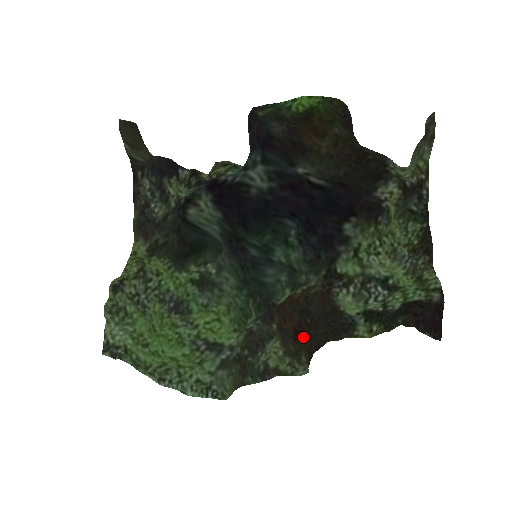
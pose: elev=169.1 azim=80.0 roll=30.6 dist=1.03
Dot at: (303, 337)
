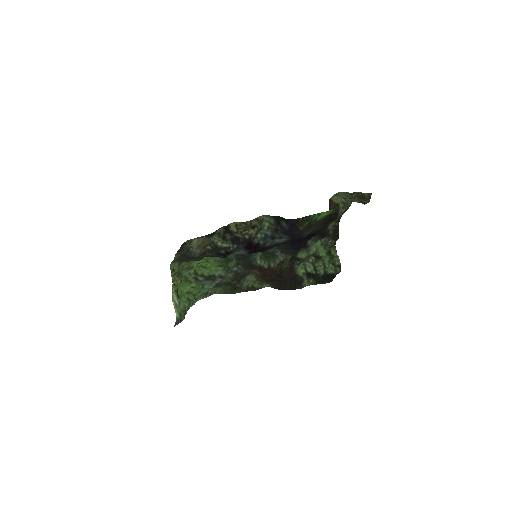
Dot at: (275, 282)
